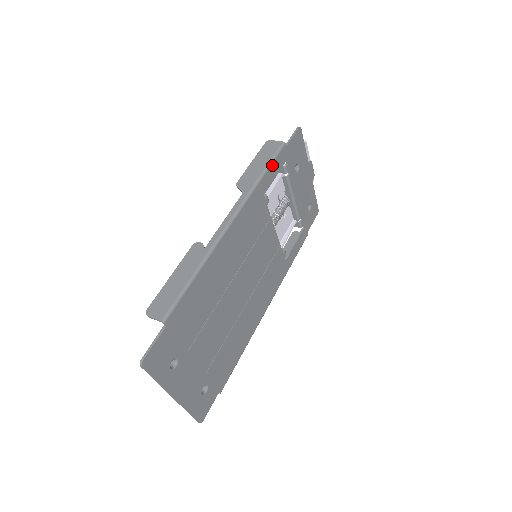
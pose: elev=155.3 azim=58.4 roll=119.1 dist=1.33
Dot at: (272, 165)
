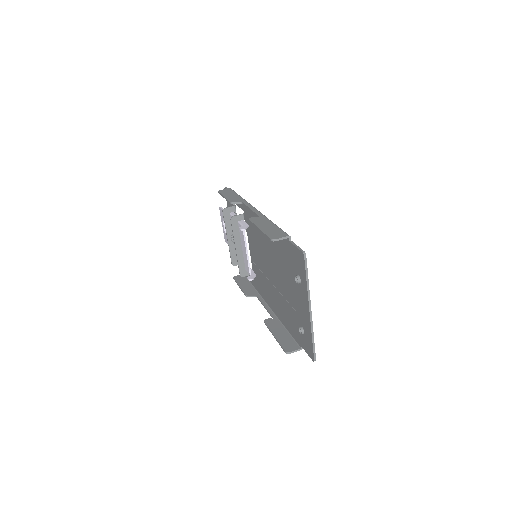
Dot at: occluded
